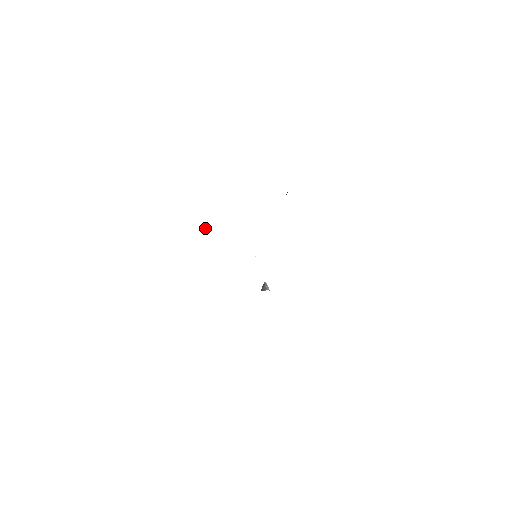
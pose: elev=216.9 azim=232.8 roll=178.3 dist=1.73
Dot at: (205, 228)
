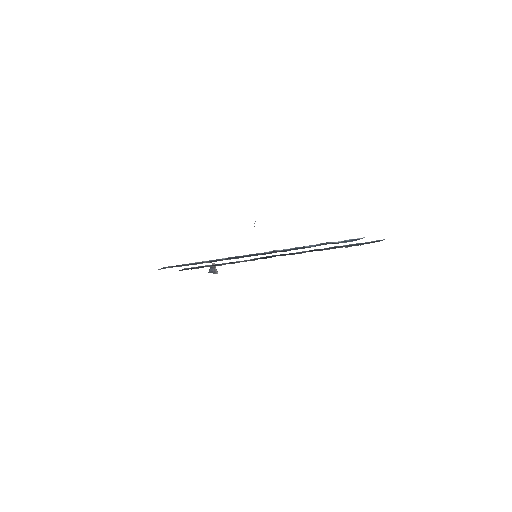
Dot at: occluded
